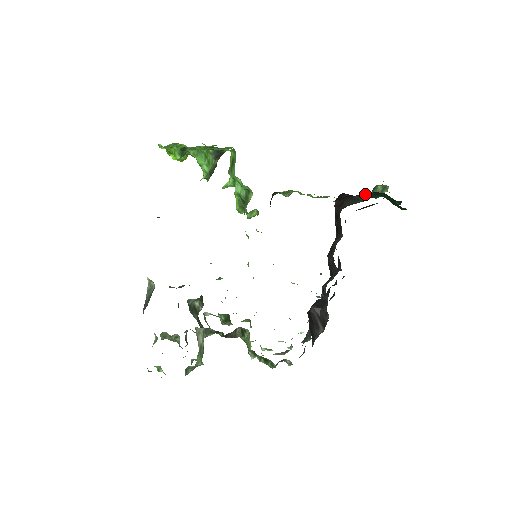
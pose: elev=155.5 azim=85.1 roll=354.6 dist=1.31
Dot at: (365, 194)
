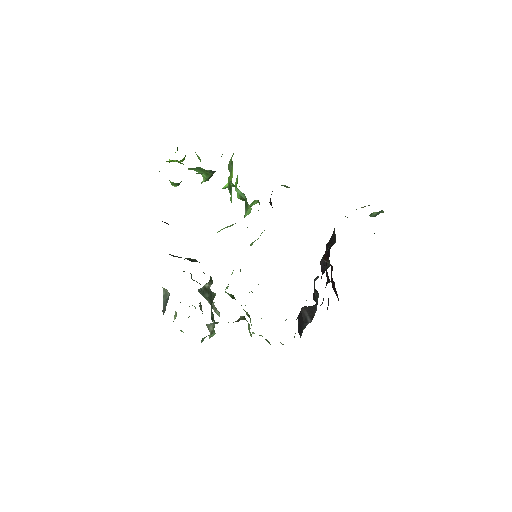
Dot at: occluded
